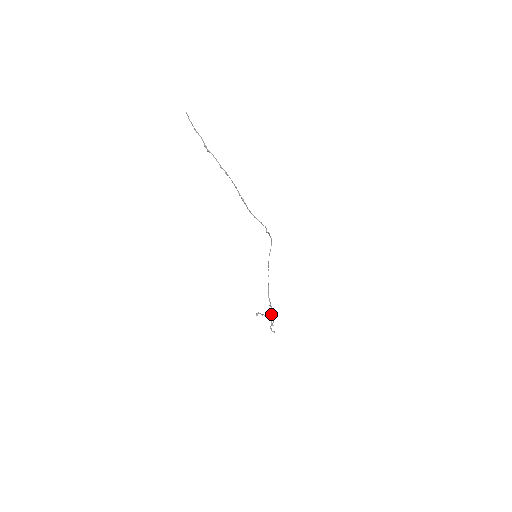
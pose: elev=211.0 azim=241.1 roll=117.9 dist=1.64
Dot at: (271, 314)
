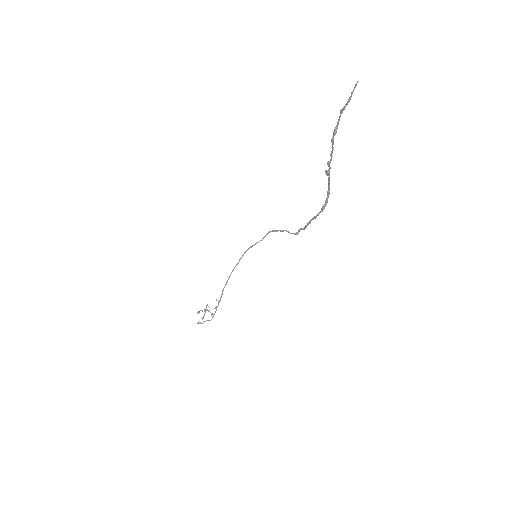
Dot at: (206, 306)
